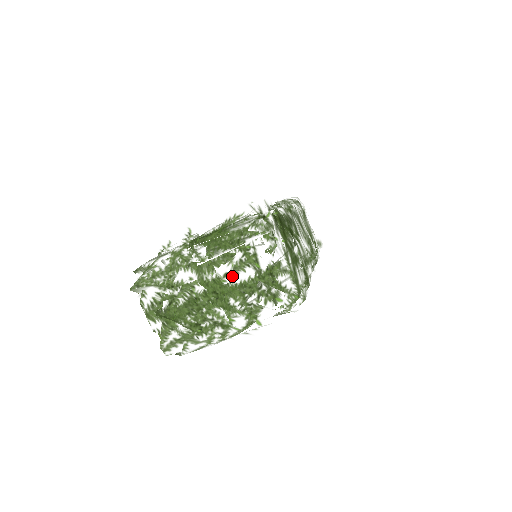
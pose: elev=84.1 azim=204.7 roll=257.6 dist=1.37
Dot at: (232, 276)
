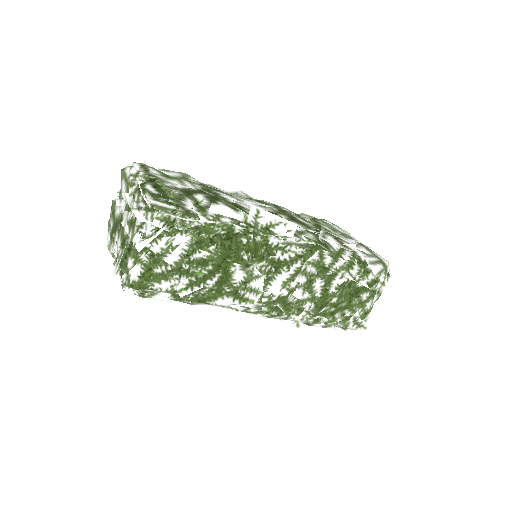
Dot at: occluded
